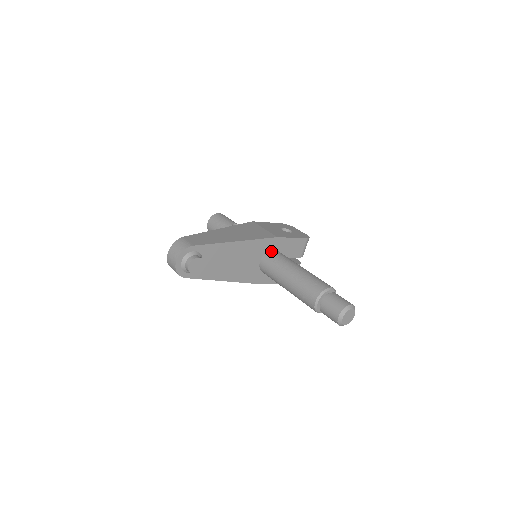
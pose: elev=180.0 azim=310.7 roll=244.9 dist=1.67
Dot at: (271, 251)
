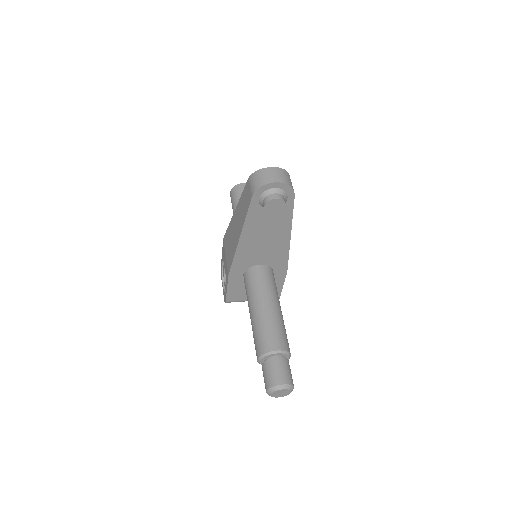
Dot at: (273, 271)
